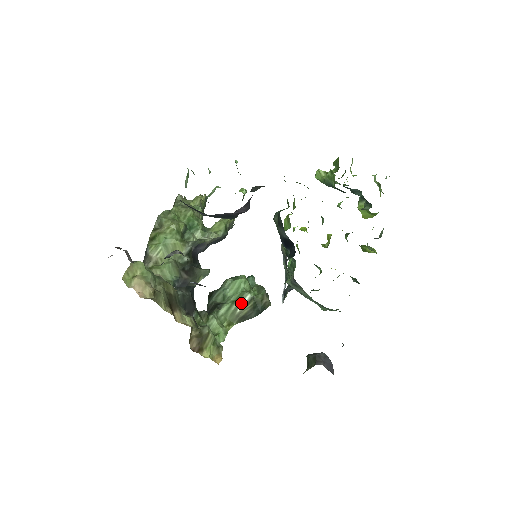
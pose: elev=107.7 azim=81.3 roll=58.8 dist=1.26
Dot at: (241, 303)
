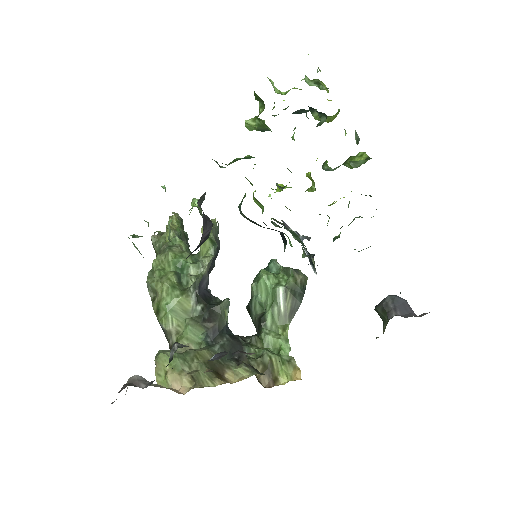
Dot at: (279, 301)
